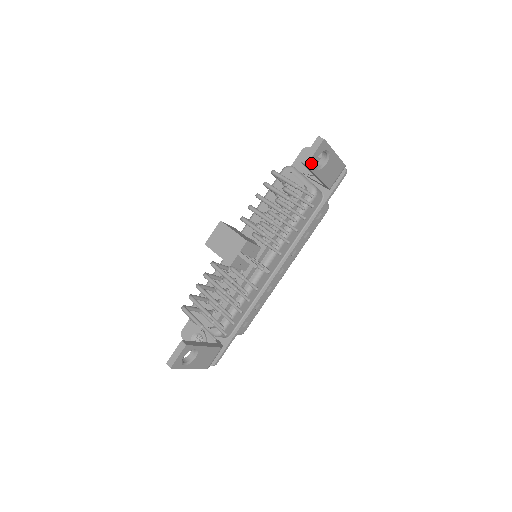
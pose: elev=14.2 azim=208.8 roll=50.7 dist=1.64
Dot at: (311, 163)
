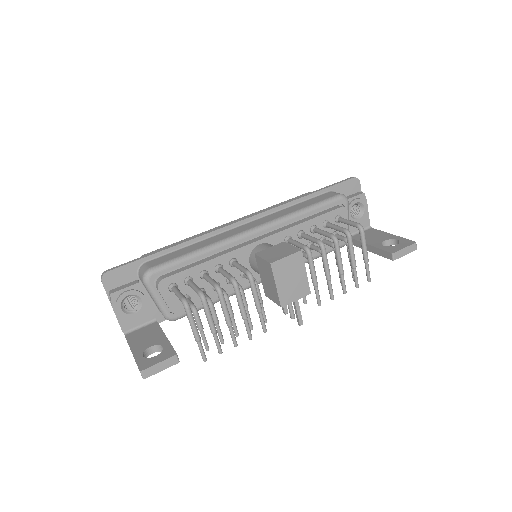
Dot at: occluded
